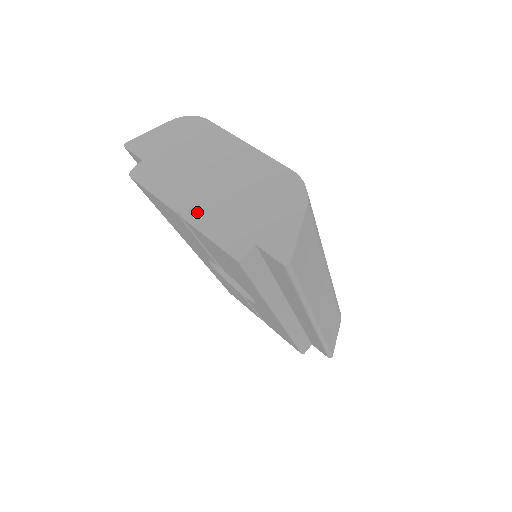
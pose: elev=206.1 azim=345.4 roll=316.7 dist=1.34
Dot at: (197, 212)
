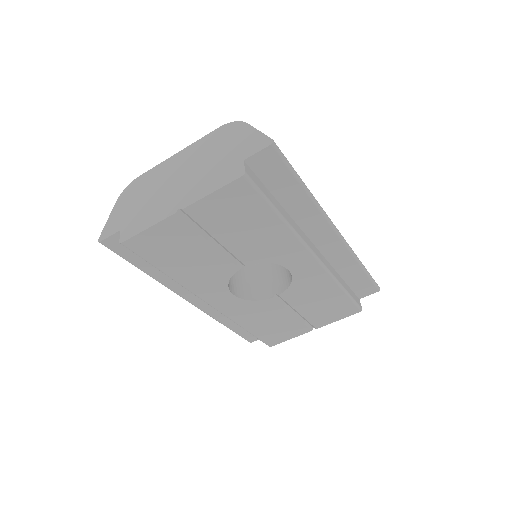
Dot at: (189, 197)
